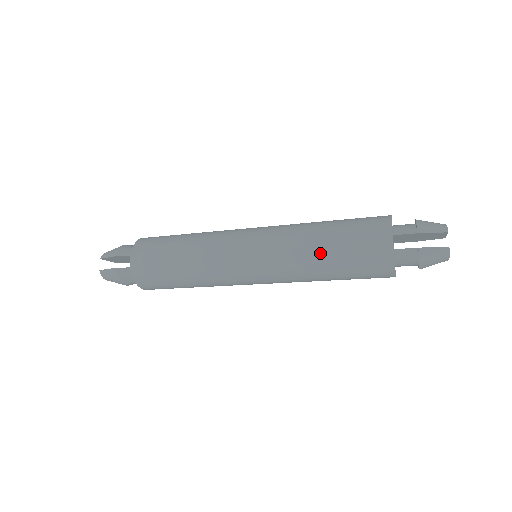
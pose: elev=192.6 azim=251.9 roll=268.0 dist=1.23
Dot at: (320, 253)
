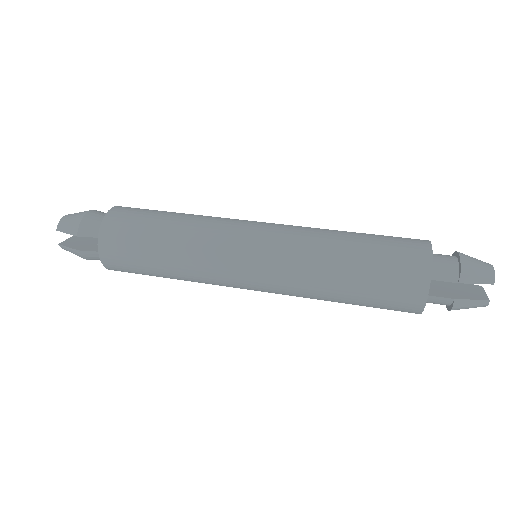
Dot at: (338, 290)
